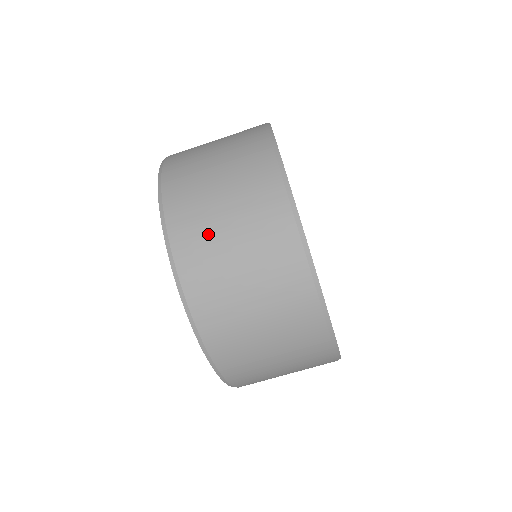
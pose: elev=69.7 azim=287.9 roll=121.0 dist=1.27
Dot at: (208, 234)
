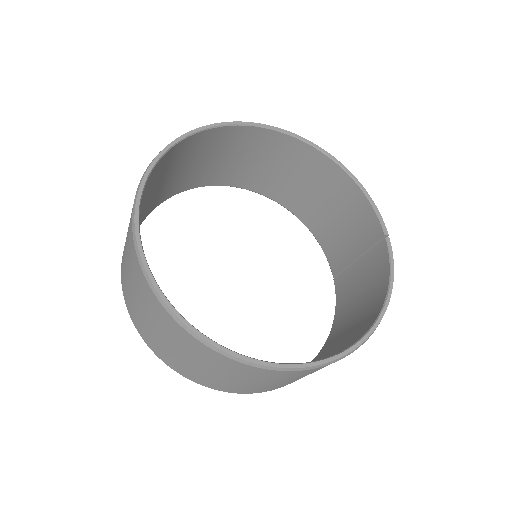
Dot at: (124, 259)
